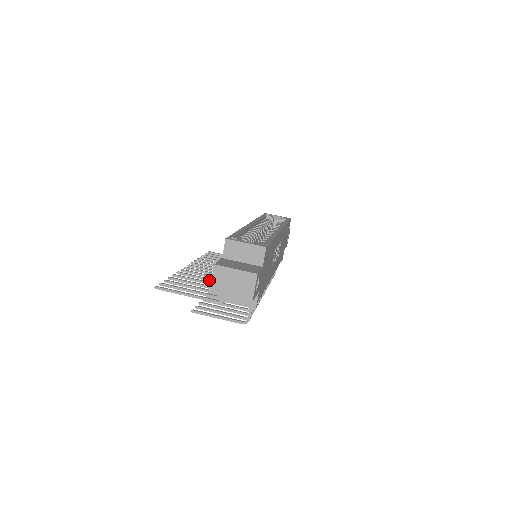
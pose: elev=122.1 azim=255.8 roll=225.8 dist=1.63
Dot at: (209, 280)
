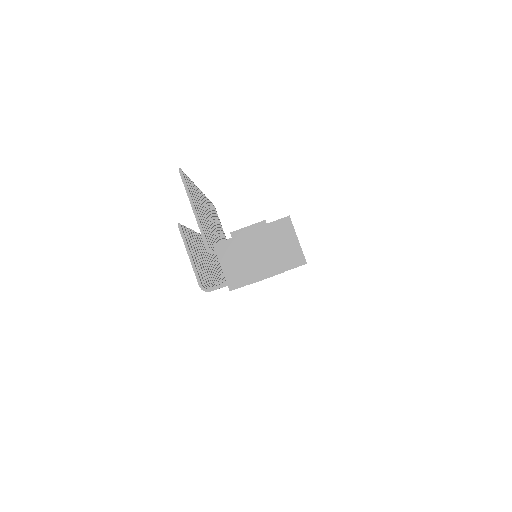
Dot at: (208, 223)
